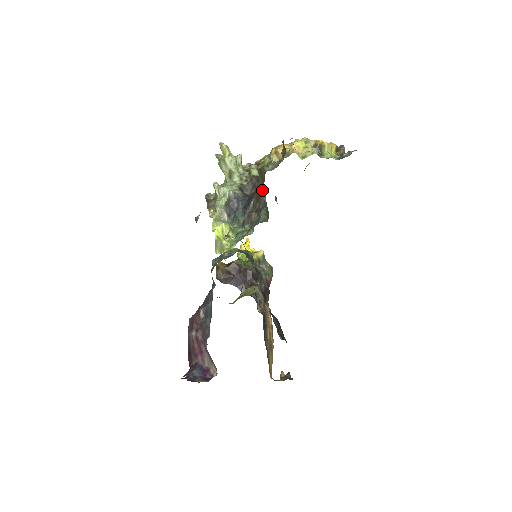
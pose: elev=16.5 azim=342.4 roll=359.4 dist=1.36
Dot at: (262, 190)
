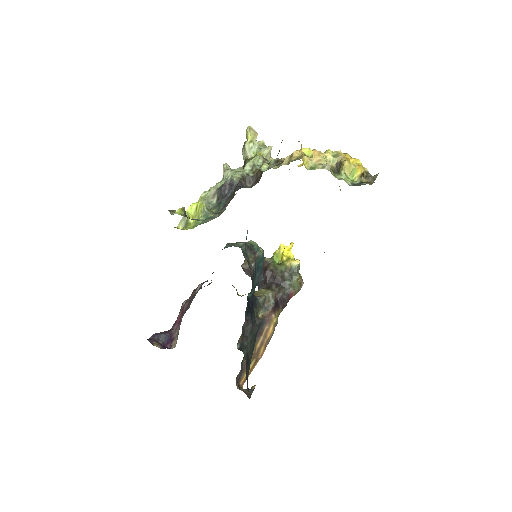
Dot at: occluded
